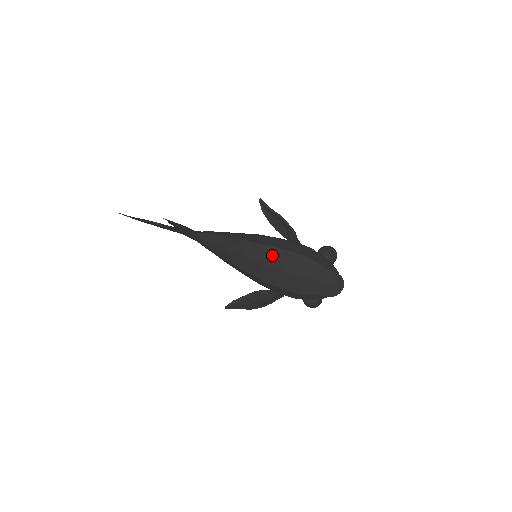
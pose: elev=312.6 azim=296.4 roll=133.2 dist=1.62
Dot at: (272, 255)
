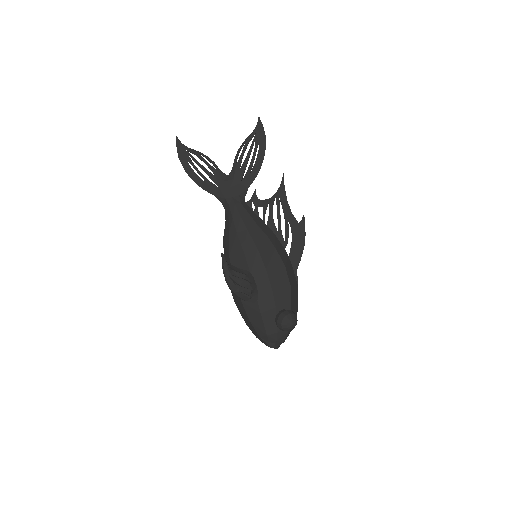
Dot at: occluded
